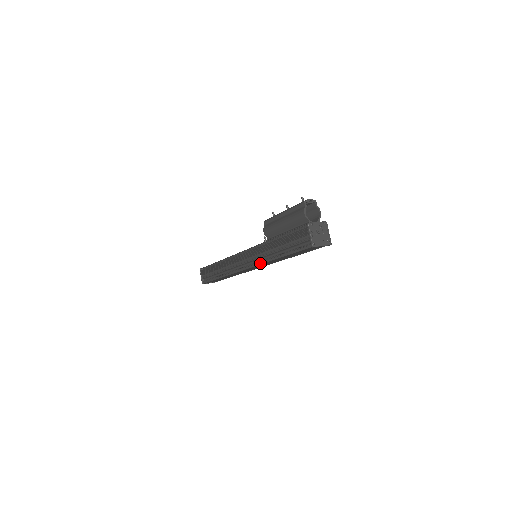
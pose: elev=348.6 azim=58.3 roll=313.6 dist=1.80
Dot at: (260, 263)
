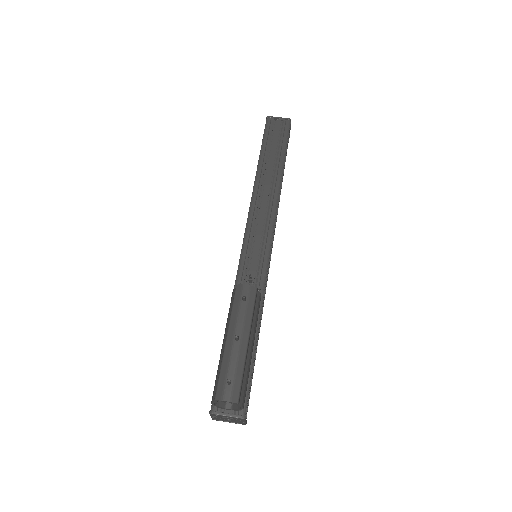
Dot at: occluded
